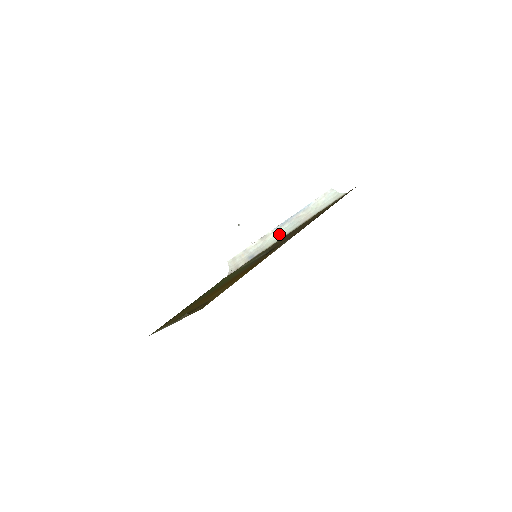
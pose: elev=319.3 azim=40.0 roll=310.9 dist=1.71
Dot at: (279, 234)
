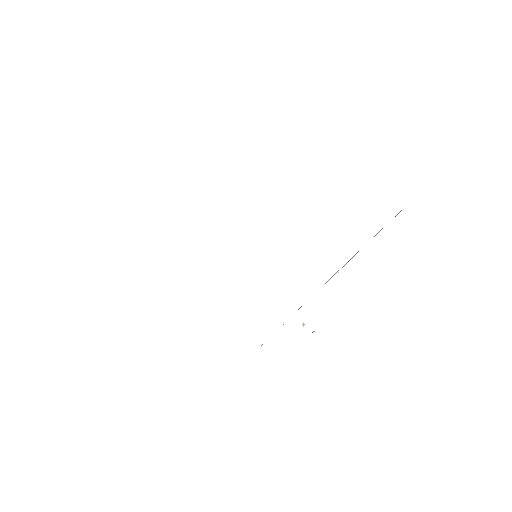
Dot at: (330, 278)
